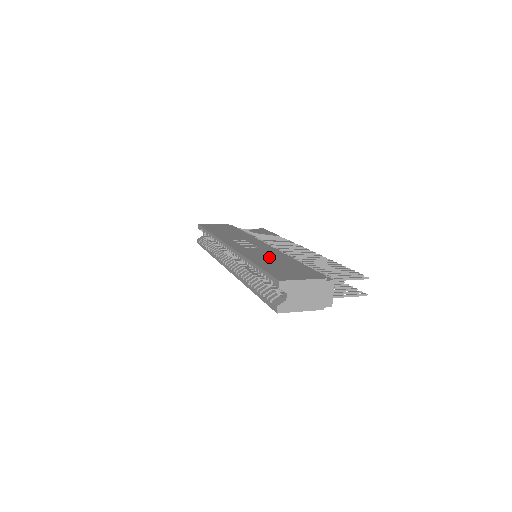
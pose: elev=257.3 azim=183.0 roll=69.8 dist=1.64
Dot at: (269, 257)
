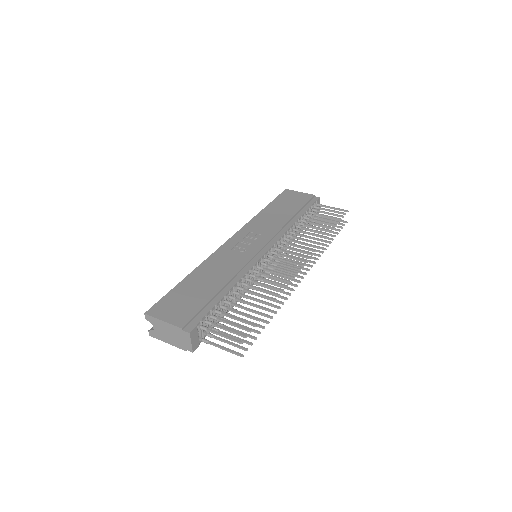
Dot at: (214, 274)
